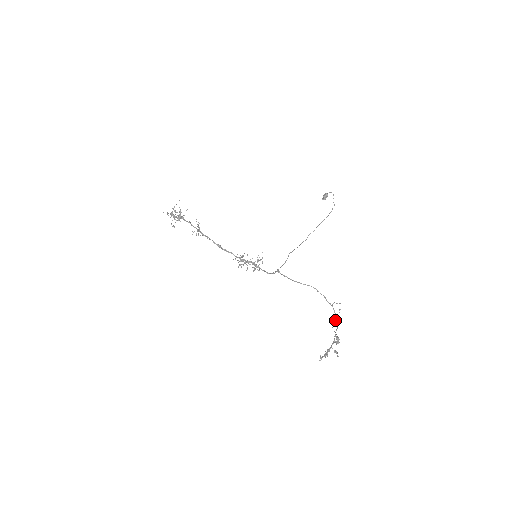
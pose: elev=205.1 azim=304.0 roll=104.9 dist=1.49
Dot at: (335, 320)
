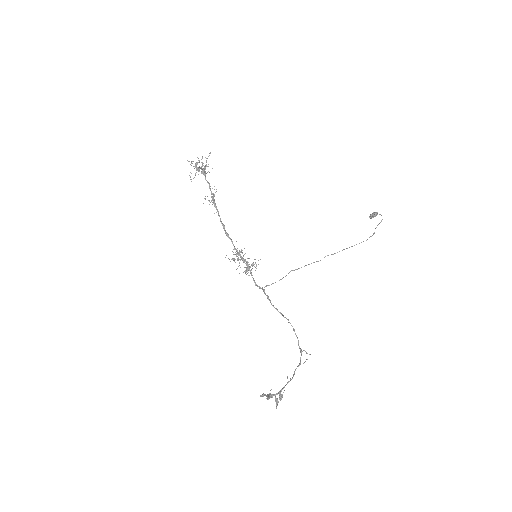
Dot at: (296, 368)
